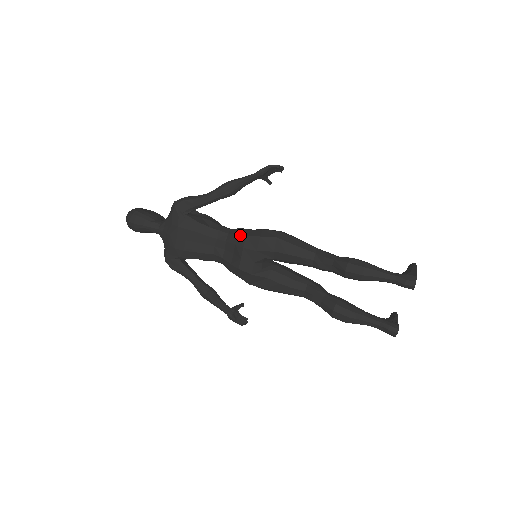
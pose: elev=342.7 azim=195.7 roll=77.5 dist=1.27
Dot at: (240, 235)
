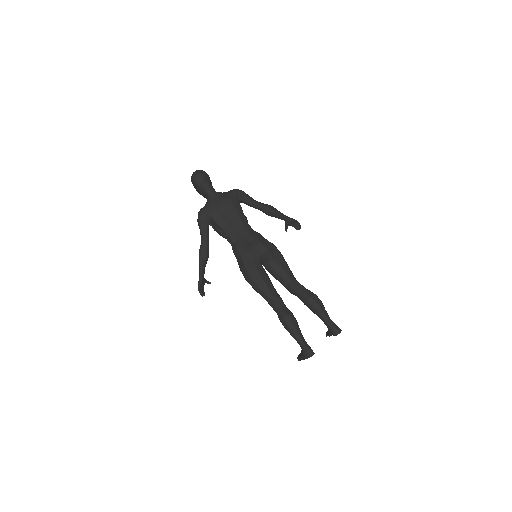
Dot at: occluded
